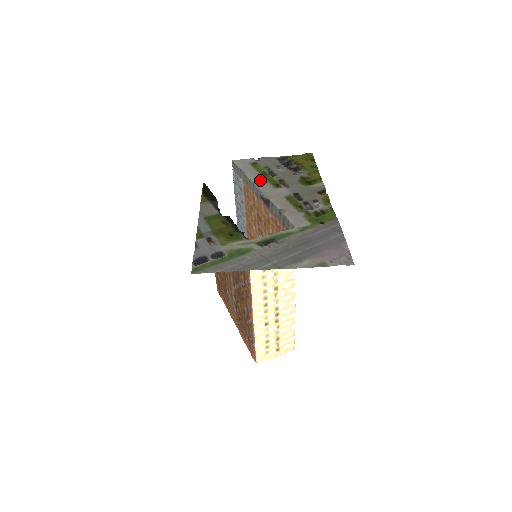
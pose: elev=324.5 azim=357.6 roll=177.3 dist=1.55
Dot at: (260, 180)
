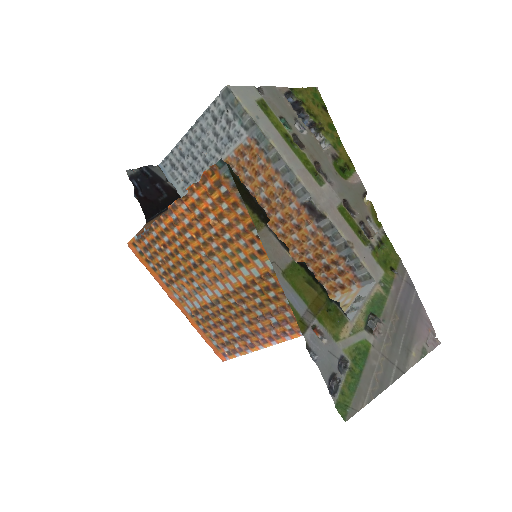
Dot at: (294, 161)
